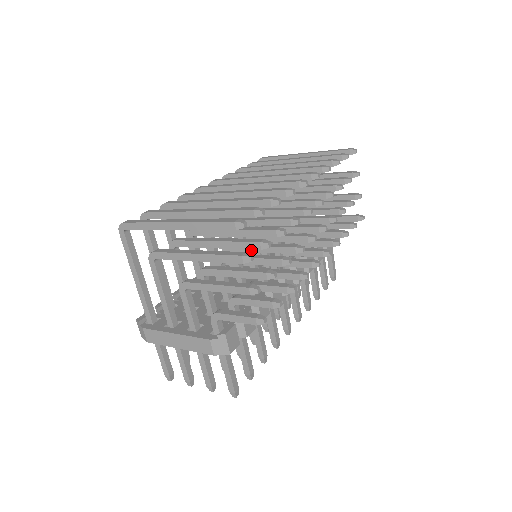
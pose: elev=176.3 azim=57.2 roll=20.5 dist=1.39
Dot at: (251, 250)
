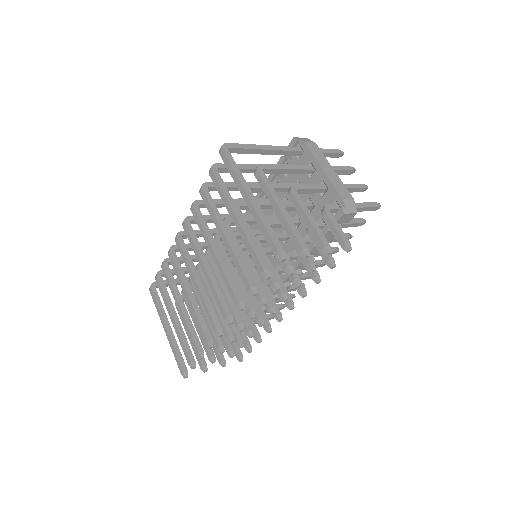
Dot at: occluded
